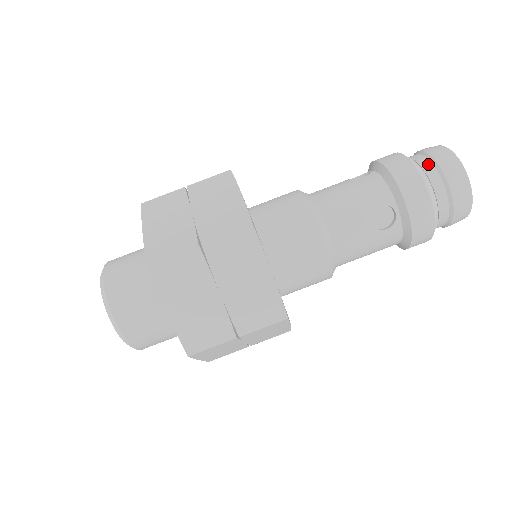
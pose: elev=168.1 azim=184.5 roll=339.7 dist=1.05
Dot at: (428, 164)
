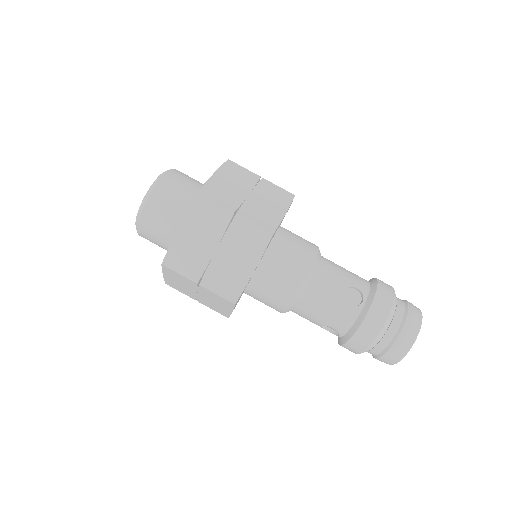
Dot at: (387, 341)
